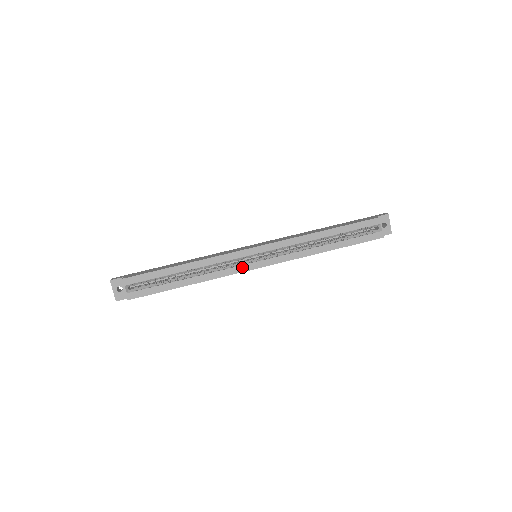
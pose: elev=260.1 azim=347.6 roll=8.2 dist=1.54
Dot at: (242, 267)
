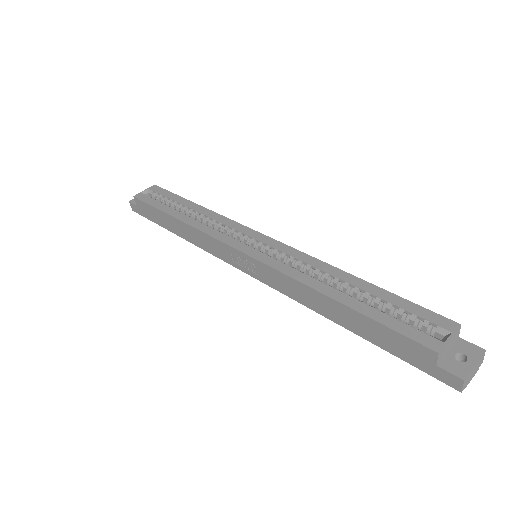
Dot at: (230, 239)
